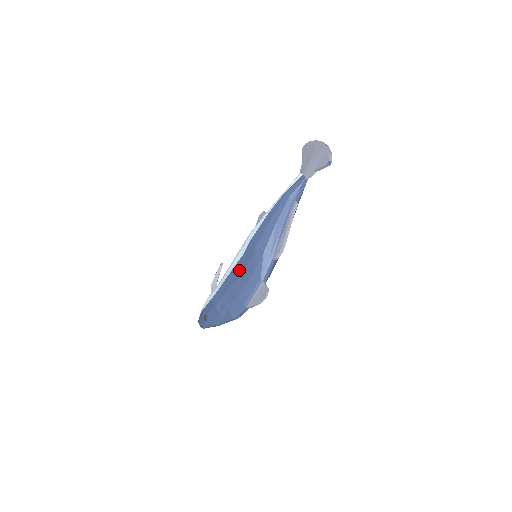
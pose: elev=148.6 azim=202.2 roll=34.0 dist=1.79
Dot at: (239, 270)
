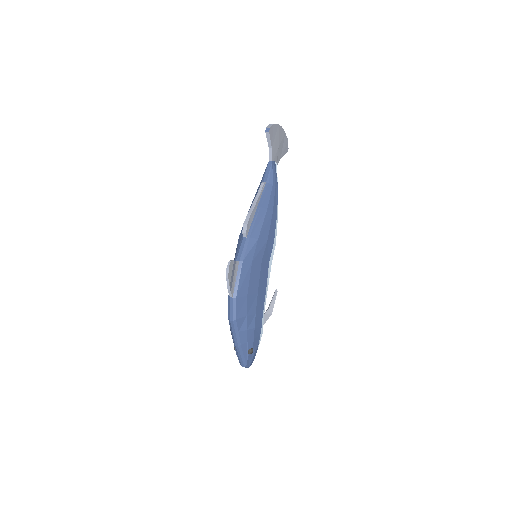
Dot at: occluded
